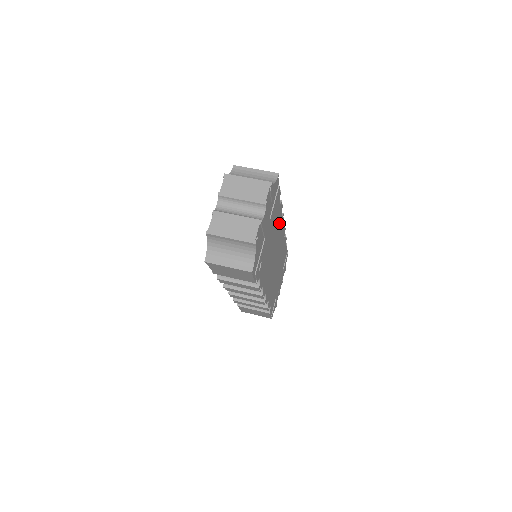
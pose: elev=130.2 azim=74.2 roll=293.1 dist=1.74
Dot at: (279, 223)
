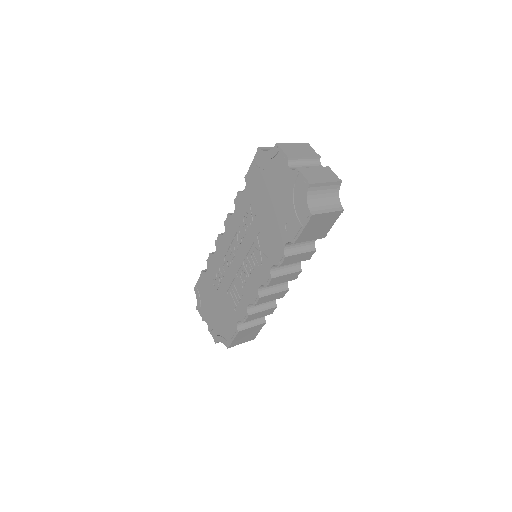
Dot at: occluded
